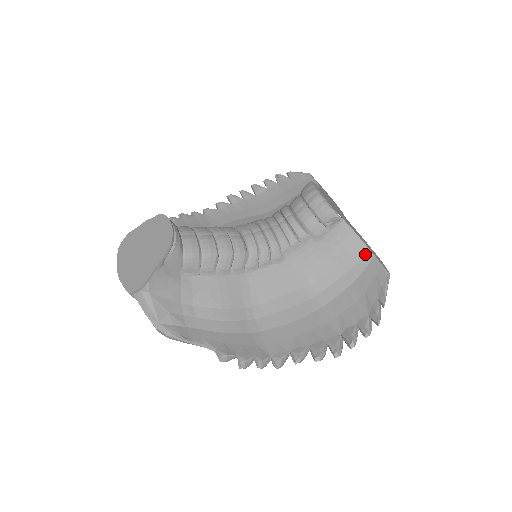
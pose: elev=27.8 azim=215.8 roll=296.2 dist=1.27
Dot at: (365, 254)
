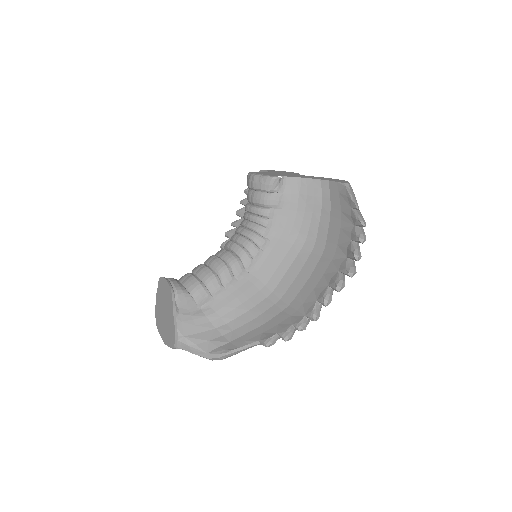
Dot at: (322, 186)
